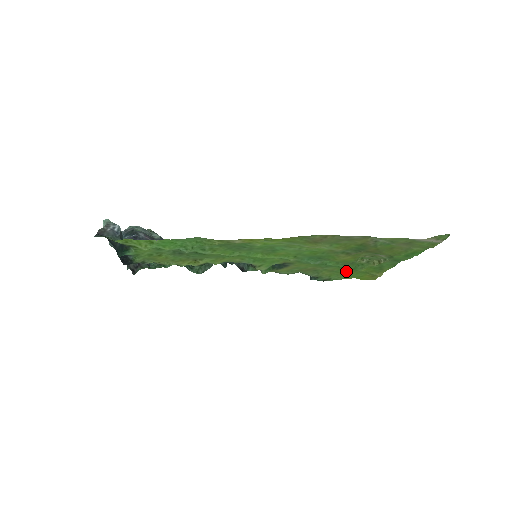
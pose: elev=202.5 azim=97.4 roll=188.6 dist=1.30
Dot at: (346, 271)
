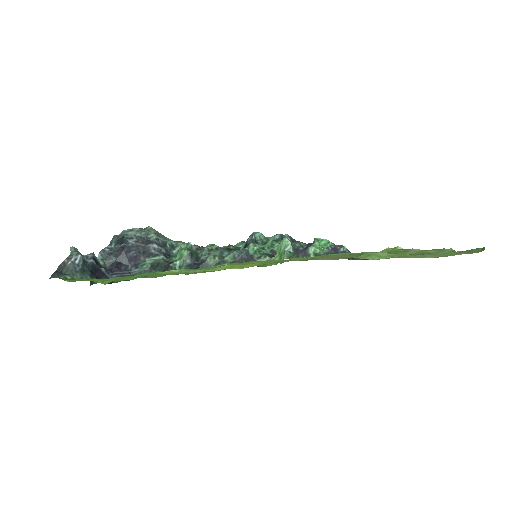
Dot at: occluded
